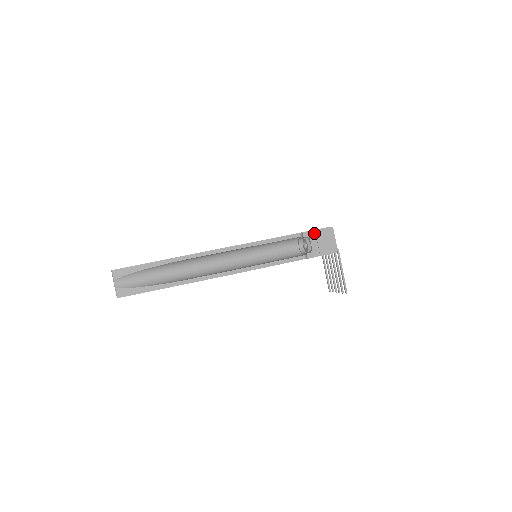
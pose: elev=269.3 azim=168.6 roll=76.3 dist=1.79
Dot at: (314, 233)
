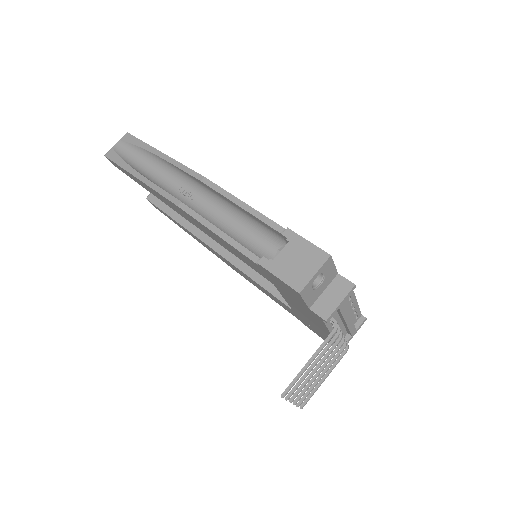
Dot at: (300, 242)
